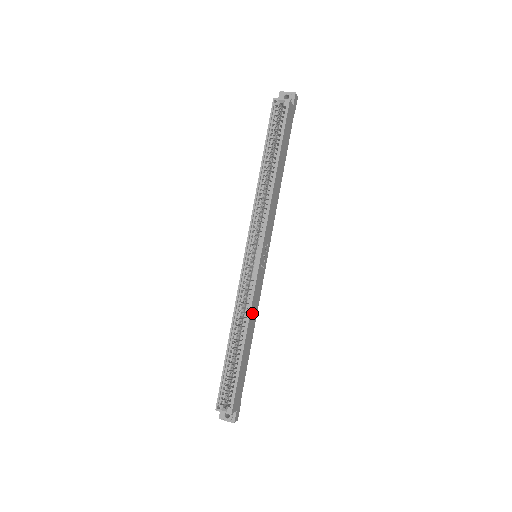
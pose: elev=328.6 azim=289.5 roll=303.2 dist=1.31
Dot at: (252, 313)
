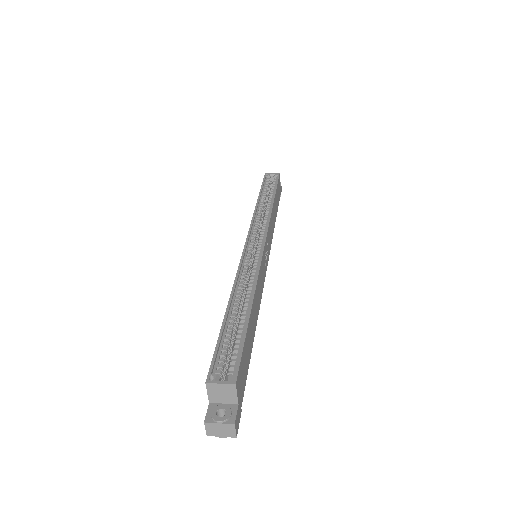
Dot at: (258, 288)
